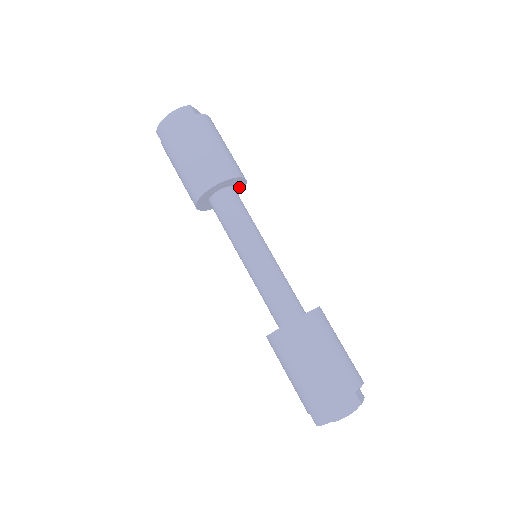
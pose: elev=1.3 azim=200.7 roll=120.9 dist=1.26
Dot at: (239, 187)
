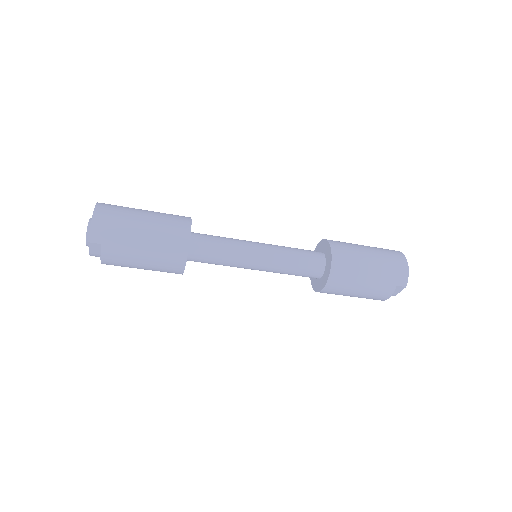
Dot at: occluded
